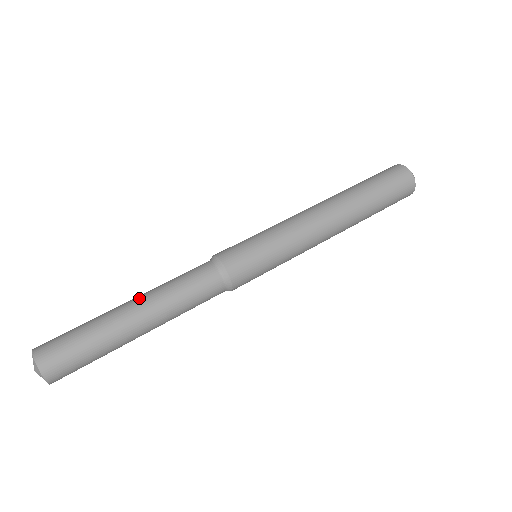
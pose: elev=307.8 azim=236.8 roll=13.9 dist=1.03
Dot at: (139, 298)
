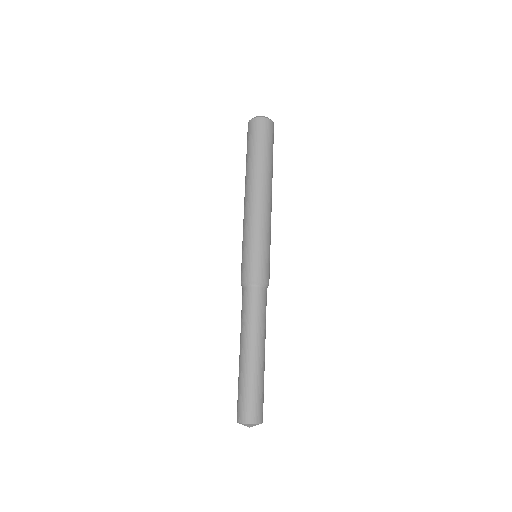
Dot at: (240, 344)
